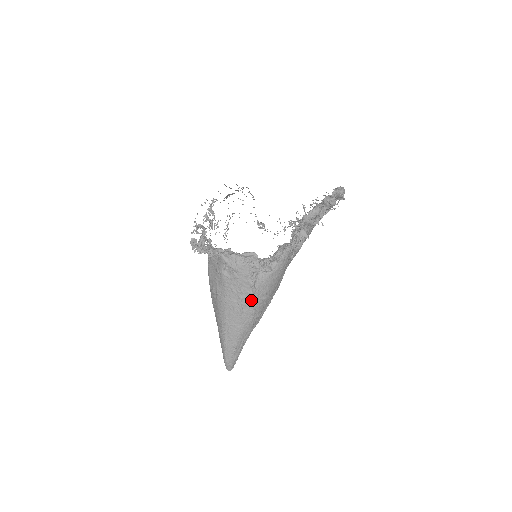
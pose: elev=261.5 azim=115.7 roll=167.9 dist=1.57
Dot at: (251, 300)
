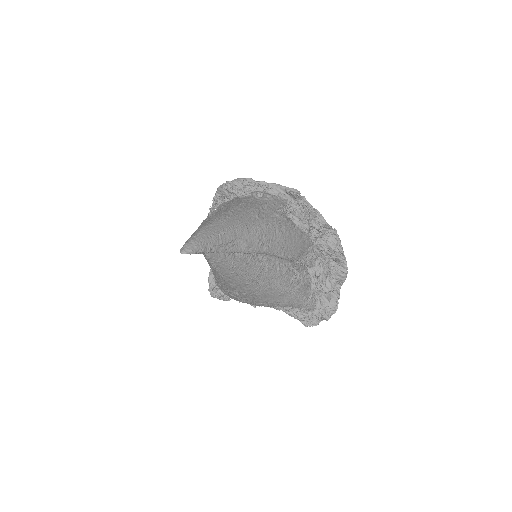
Dot at: (272, 217)
